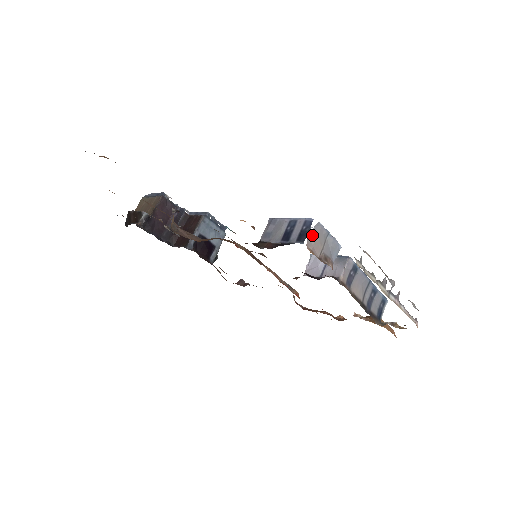
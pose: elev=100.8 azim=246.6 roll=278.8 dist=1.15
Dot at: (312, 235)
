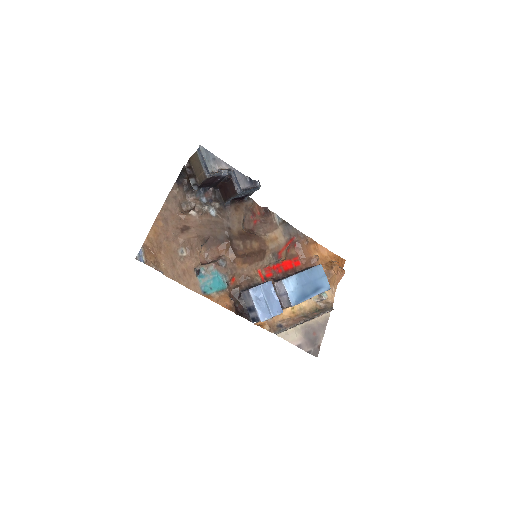
Dot at: occluded
